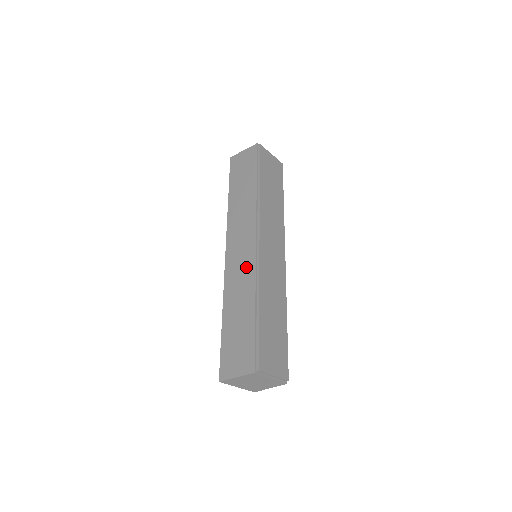
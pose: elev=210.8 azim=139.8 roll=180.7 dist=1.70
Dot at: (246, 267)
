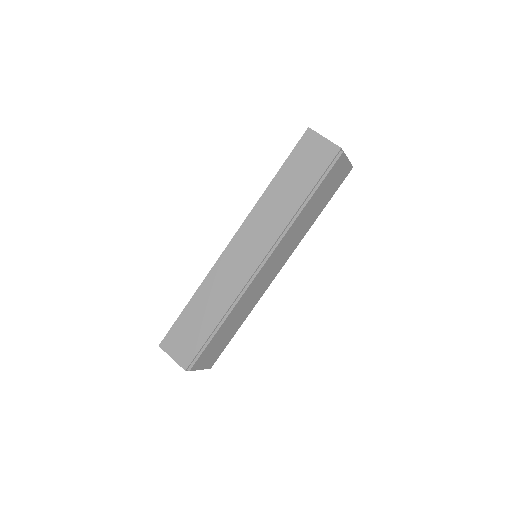
Dot at: (236, 278)
